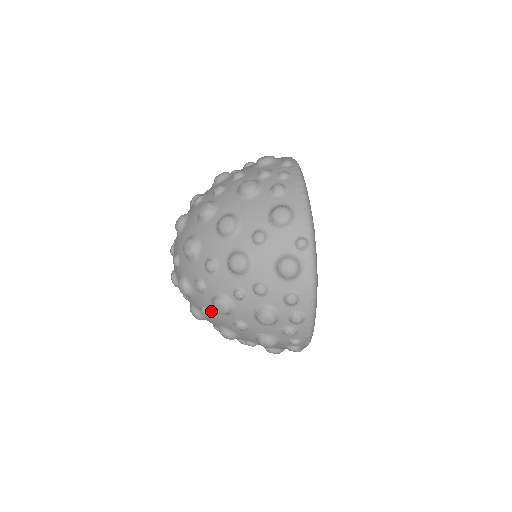
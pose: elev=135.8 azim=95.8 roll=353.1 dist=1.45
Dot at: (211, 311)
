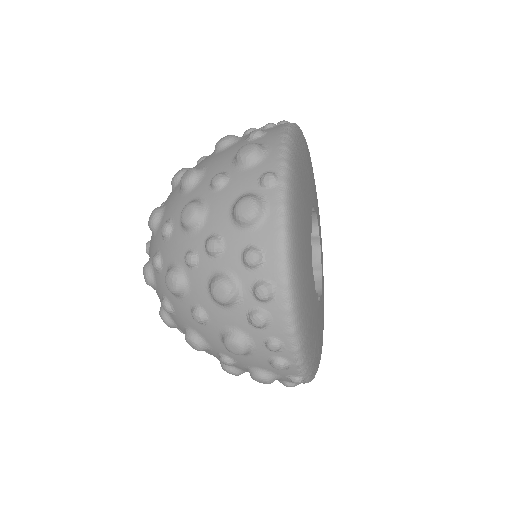
Dot at: (170, 299)
